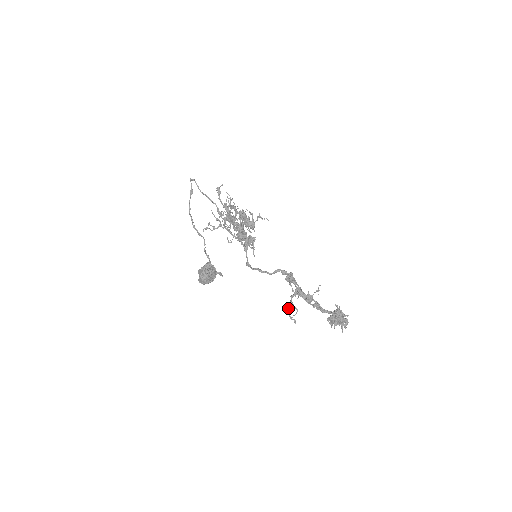
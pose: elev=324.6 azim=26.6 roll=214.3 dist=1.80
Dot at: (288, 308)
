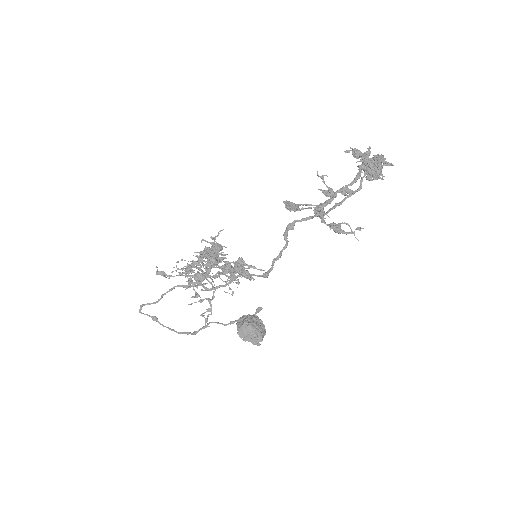
Dot at: (336, 230)
